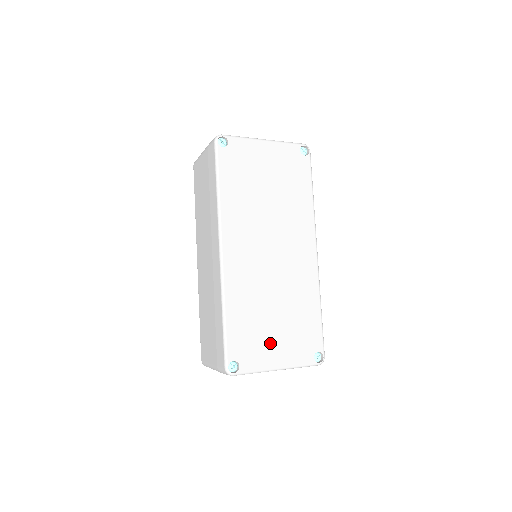
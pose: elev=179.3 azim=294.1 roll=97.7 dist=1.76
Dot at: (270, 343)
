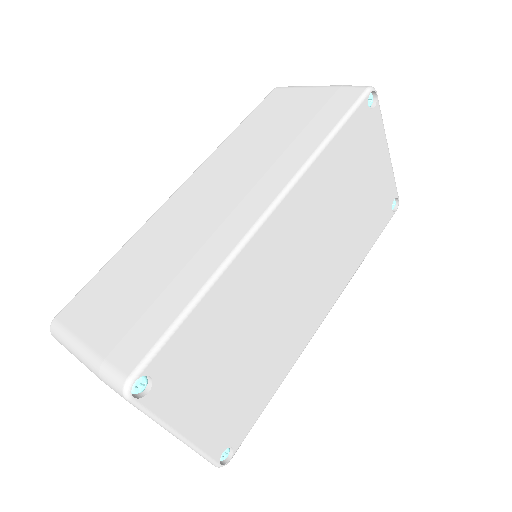
Dot at: (206, 389)
